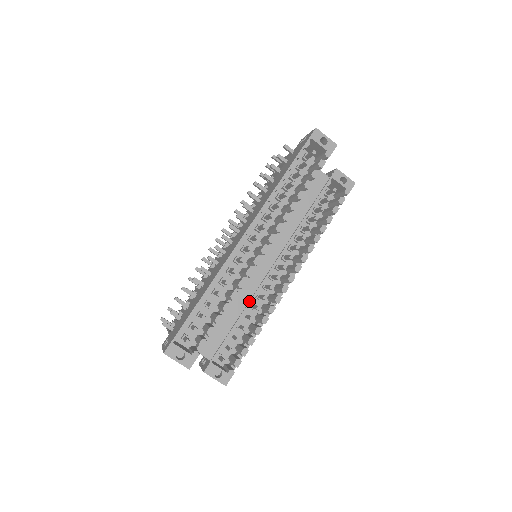
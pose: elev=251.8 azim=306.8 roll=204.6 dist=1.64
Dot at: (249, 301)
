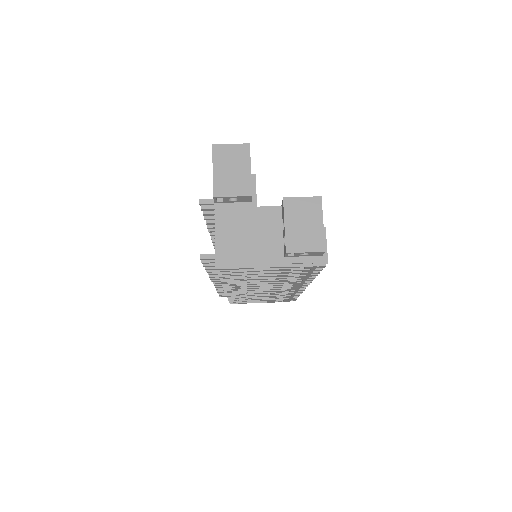
Dot at: occluded
